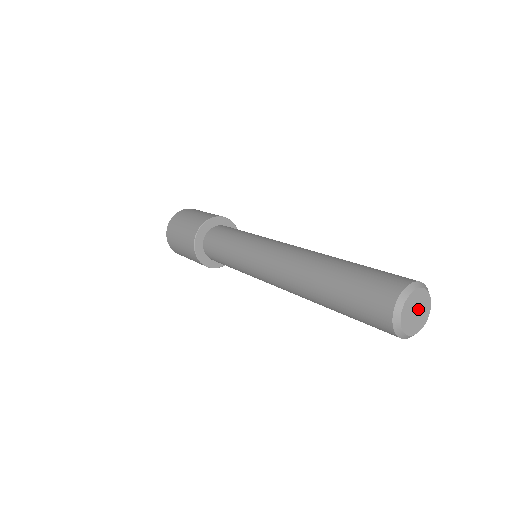
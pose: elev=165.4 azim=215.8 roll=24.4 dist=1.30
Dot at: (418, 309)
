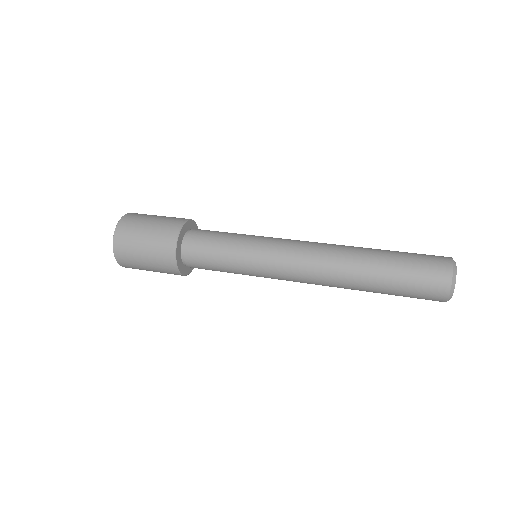
Dot at: occluded
